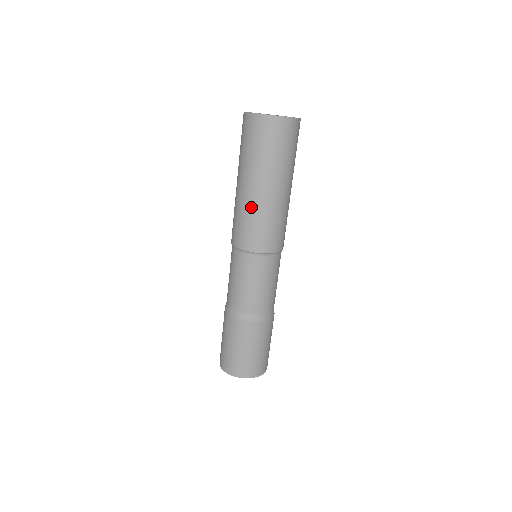
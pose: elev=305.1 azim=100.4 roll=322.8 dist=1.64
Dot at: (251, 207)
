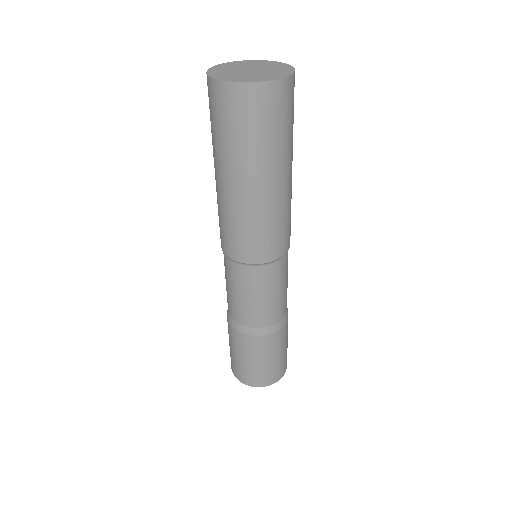
Dot at: (248, 212)
